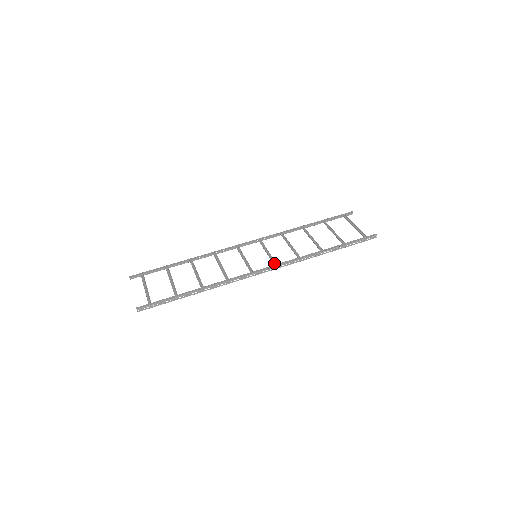
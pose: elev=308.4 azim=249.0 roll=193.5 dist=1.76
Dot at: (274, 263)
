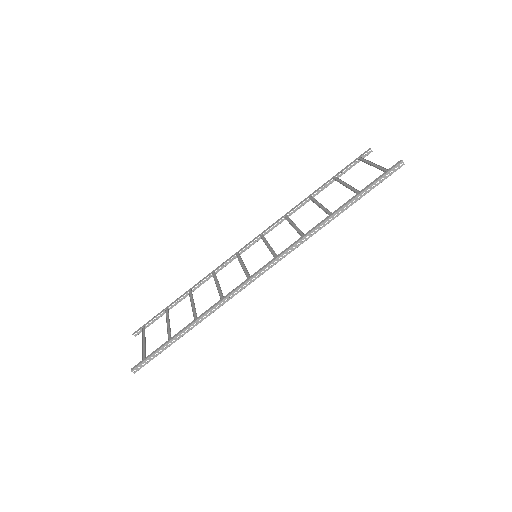
Dot at: (274, 256)
